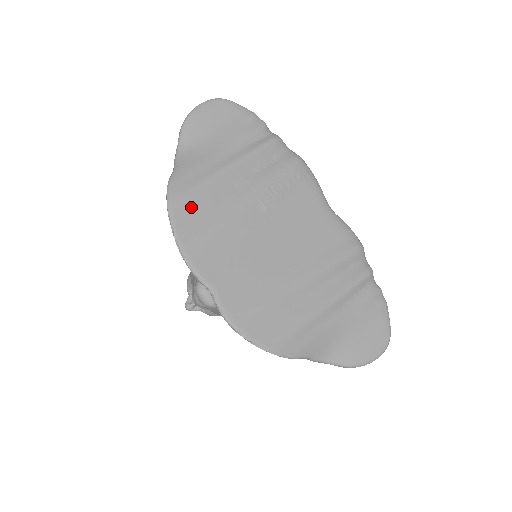
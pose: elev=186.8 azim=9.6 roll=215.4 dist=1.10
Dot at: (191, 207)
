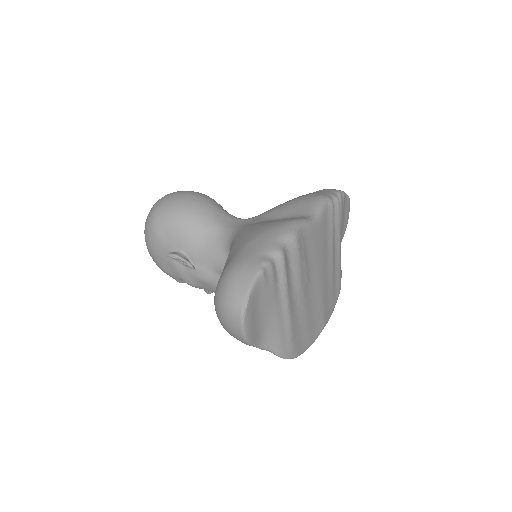
Dot at: (298, 341)
